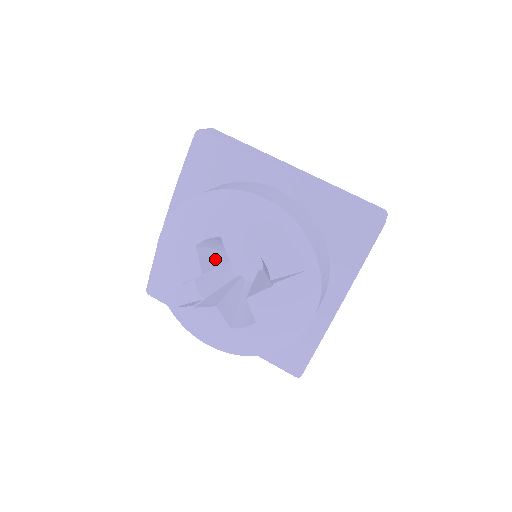
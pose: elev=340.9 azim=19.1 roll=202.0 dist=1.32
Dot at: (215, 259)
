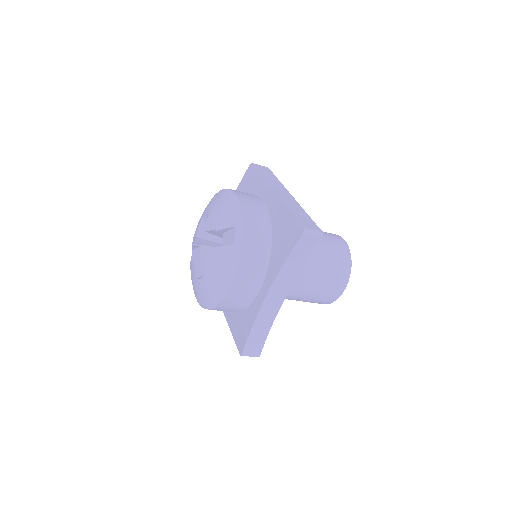
Dot at: (214, 236)
